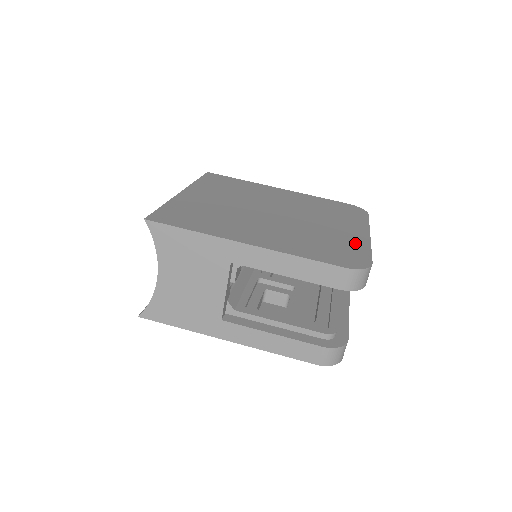
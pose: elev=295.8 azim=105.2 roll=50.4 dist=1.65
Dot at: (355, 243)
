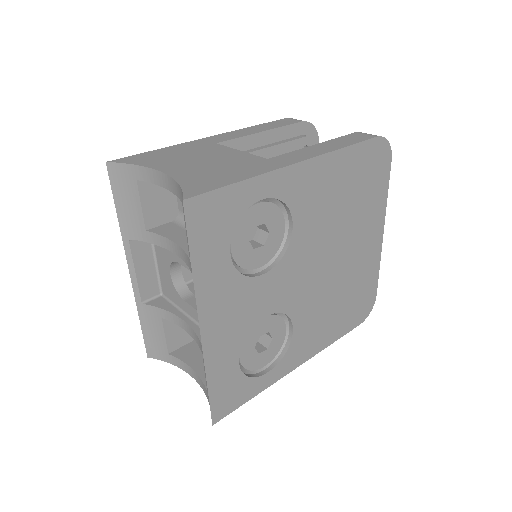
Dot at: occluded
